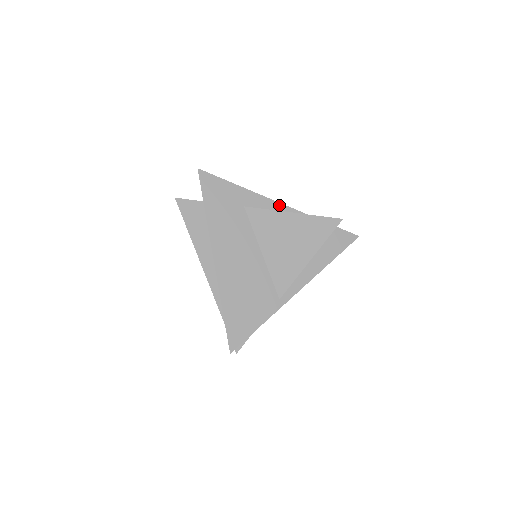
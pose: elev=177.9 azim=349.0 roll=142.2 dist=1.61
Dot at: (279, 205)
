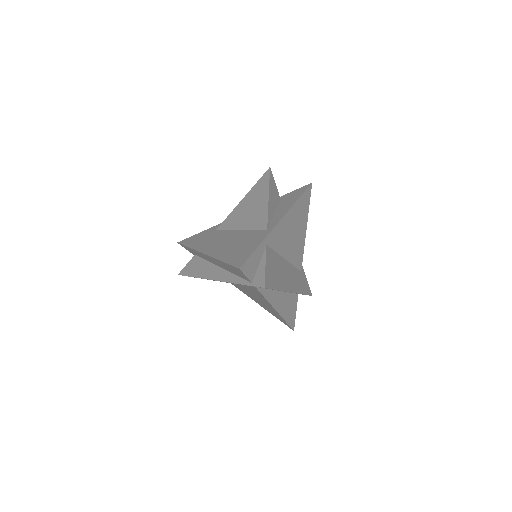
Dot at: occluded
